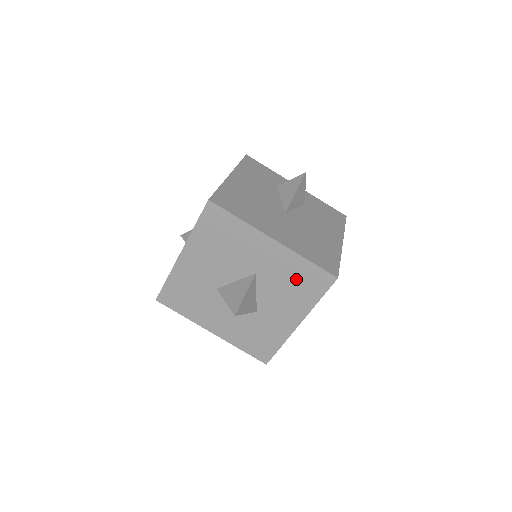
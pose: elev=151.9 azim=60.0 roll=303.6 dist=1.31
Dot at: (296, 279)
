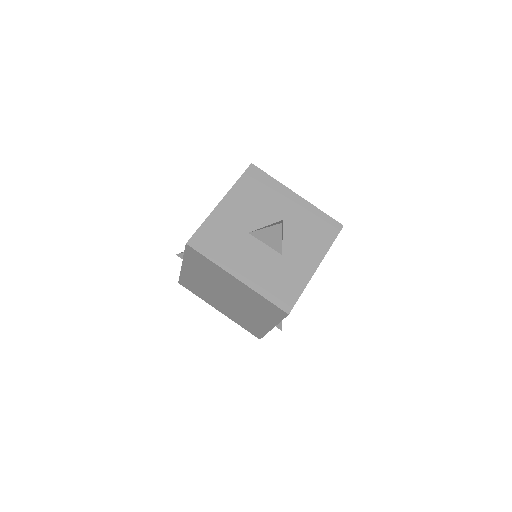
Dot at: (314, 226)
